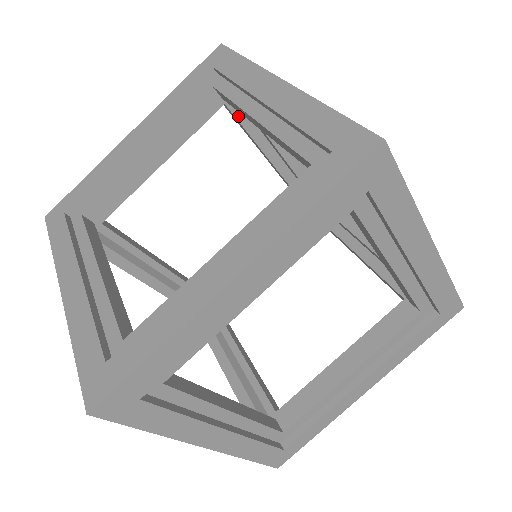
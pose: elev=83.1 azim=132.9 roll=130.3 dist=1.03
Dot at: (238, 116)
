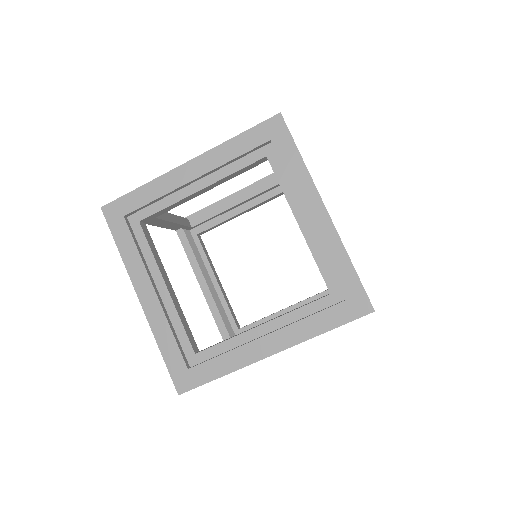
Dot at: occluded
